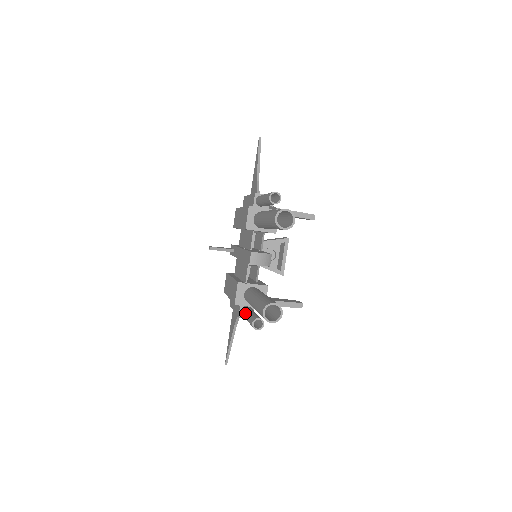
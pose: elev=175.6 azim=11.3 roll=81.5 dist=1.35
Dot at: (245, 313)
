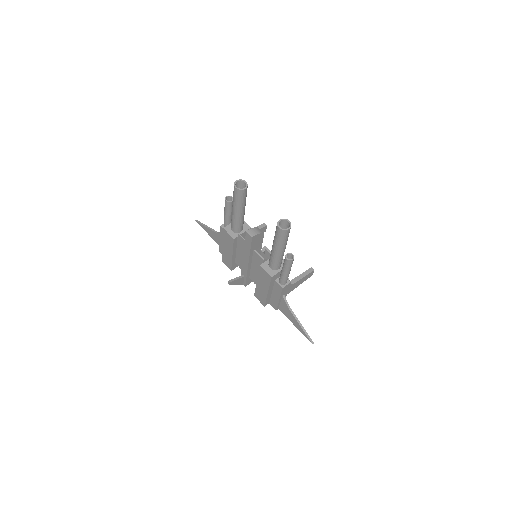
Dot at: (281, 274)
